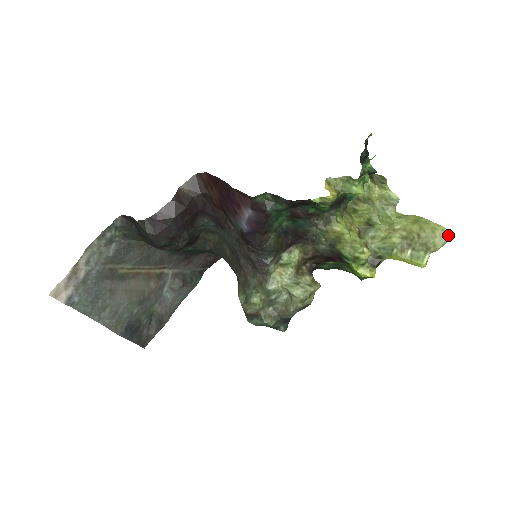
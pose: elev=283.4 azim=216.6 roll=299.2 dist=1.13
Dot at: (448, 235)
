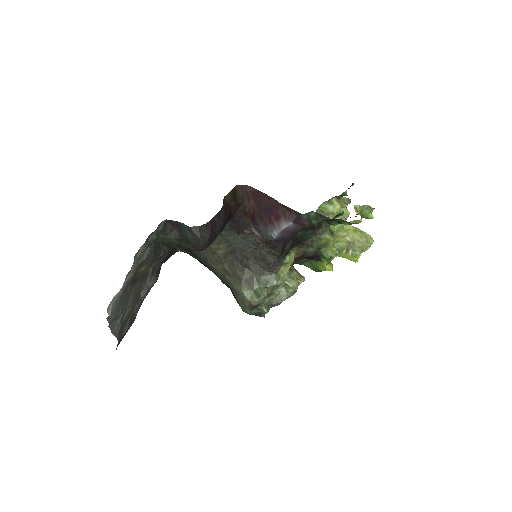
Dot at: (372, 241)
